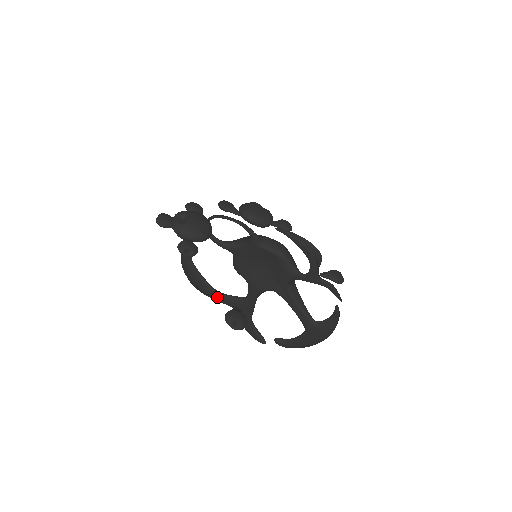
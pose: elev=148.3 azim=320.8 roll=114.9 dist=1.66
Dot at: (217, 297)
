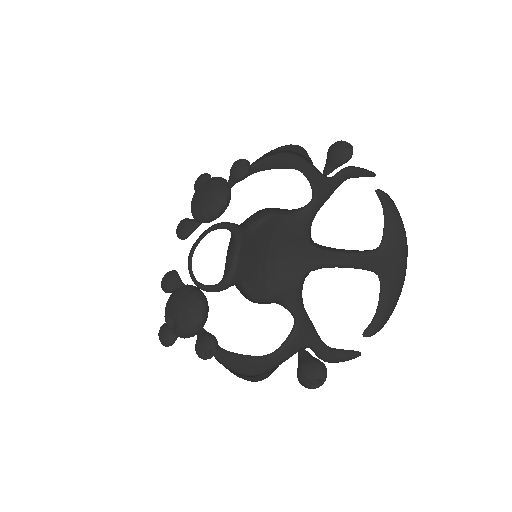
Dot at: (276, 359)
